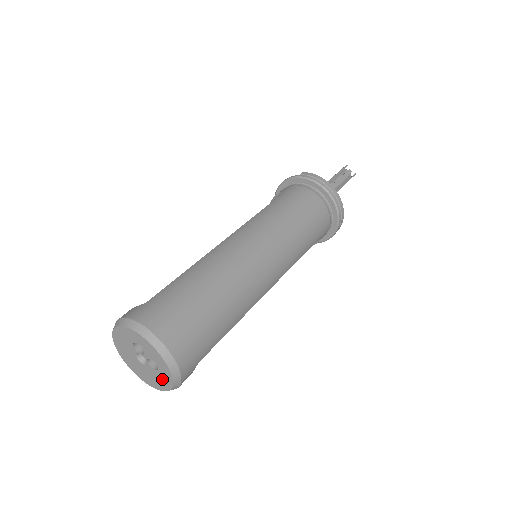
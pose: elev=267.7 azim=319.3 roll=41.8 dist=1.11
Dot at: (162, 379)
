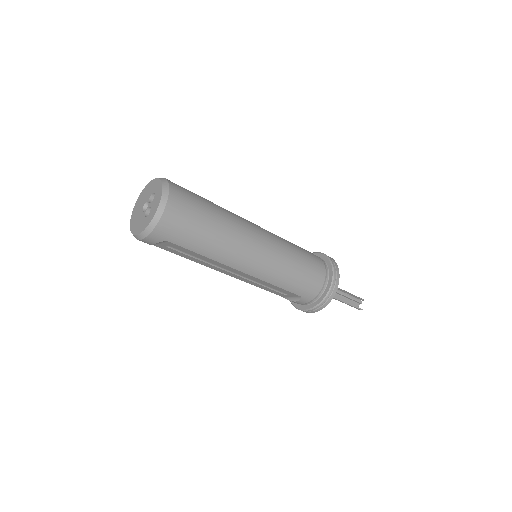
Dot at: (142, 224)
